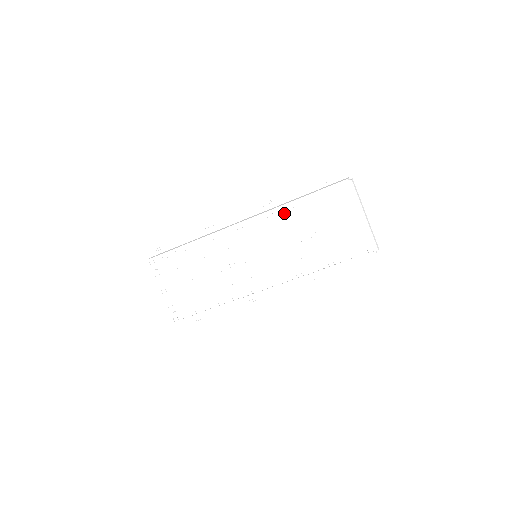
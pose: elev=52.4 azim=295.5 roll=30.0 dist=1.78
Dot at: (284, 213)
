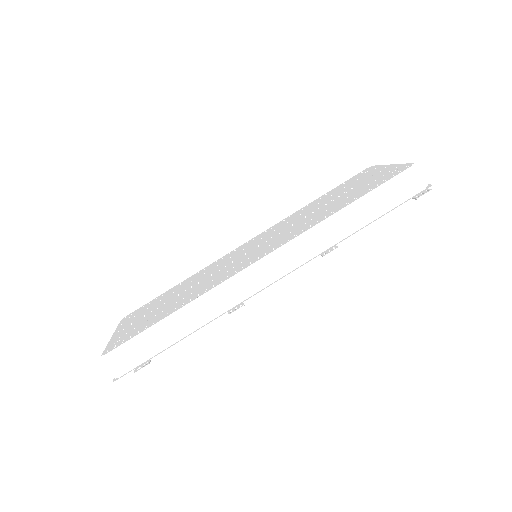
Dot at: (296, 214)
